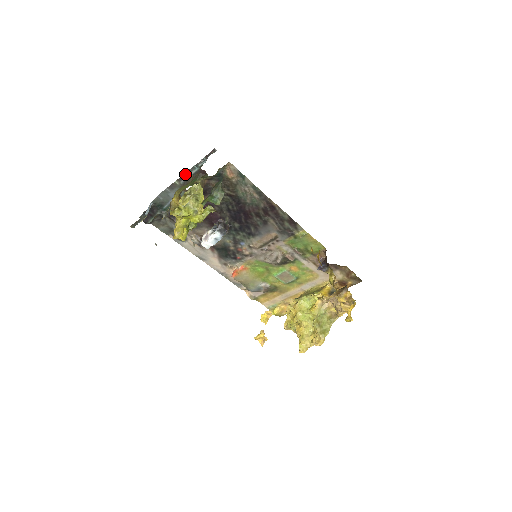
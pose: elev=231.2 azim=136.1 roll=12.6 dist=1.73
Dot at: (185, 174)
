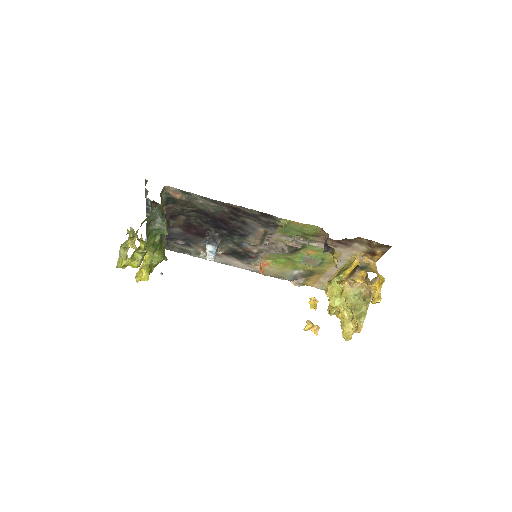
Dot at: (147, 206)
